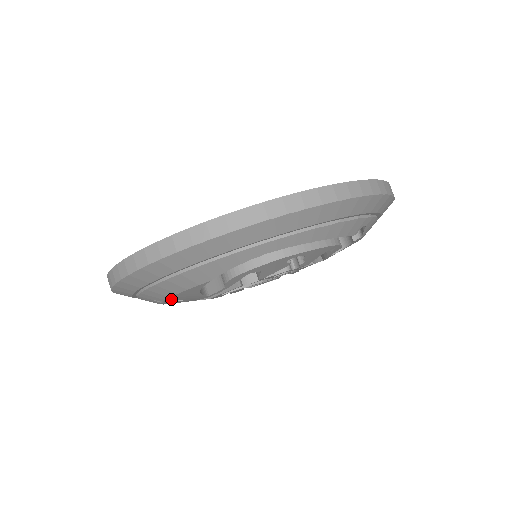
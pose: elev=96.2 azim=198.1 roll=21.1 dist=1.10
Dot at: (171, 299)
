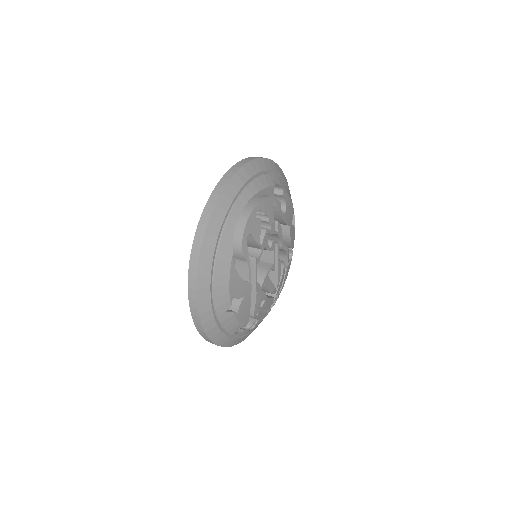
Dot at: (237, 308)
